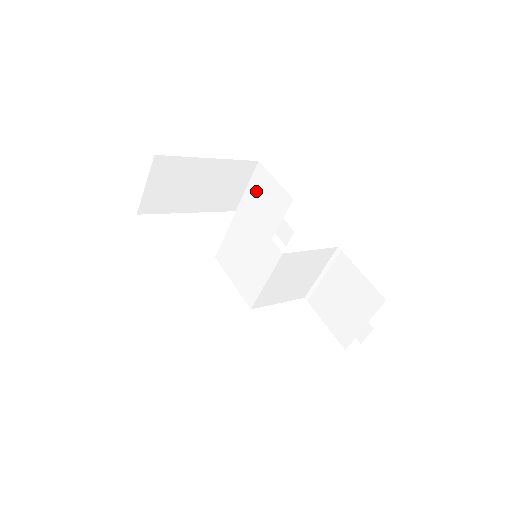
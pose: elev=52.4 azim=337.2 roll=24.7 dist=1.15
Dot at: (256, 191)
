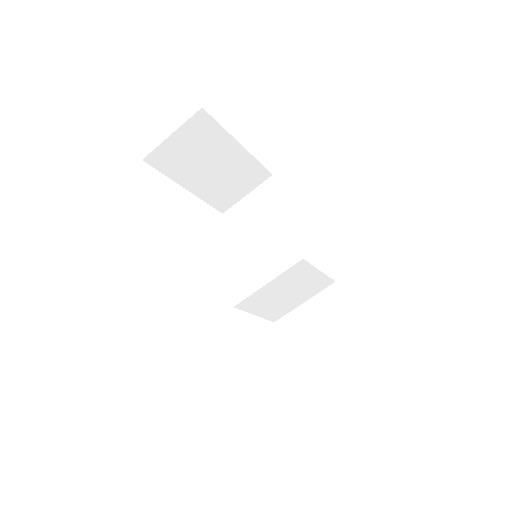
Dot at: (257, 201)
